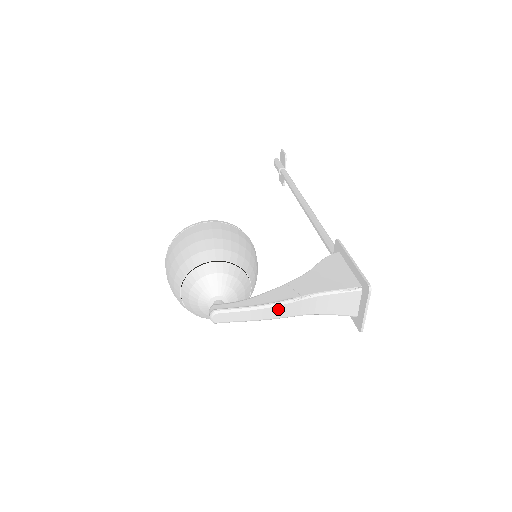
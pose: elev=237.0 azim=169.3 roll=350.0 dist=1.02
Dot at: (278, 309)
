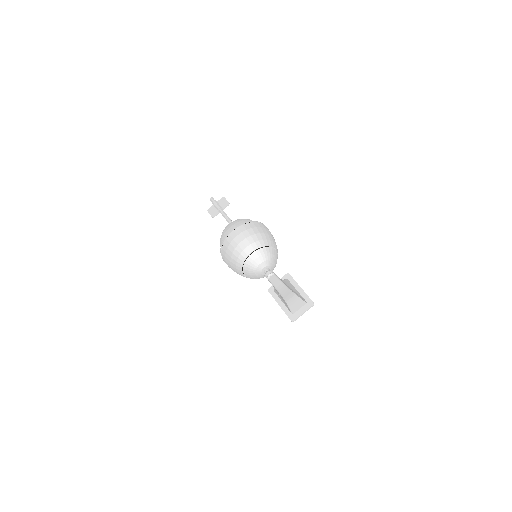
Dot at: (285, 290)
